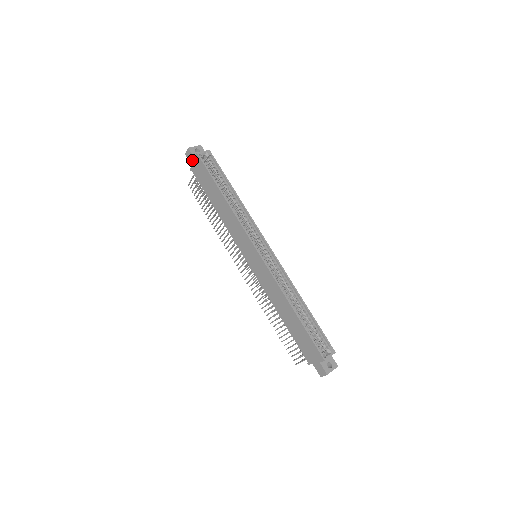
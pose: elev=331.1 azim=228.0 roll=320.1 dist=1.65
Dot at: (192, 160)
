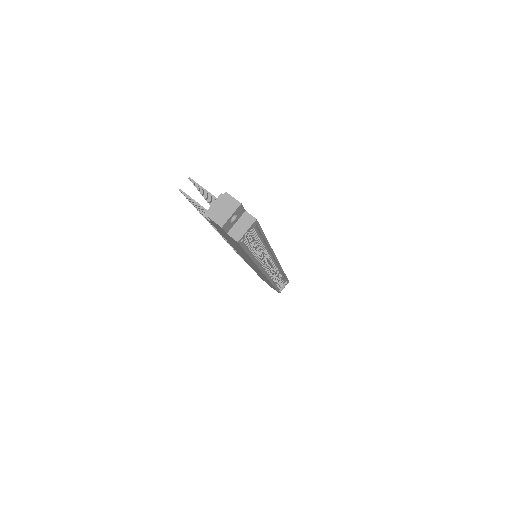
Dot at: (219, 228)
